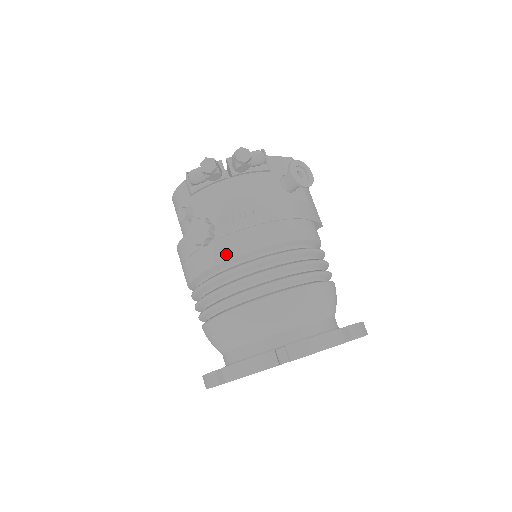
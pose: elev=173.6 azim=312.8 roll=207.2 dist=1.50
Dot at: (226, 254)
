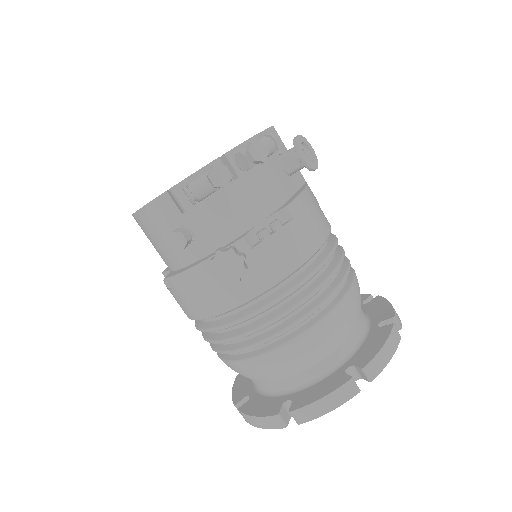
Dot at: (264, 284)
